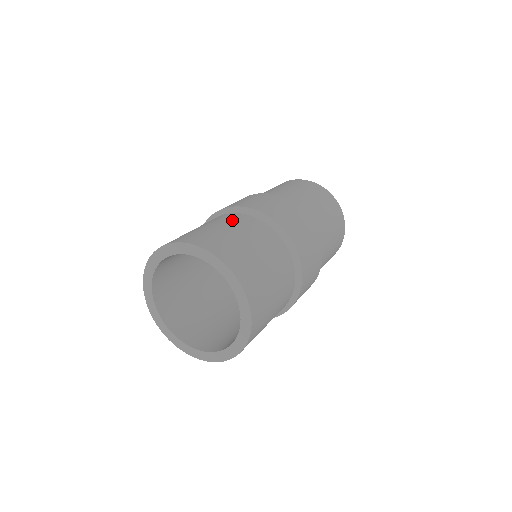
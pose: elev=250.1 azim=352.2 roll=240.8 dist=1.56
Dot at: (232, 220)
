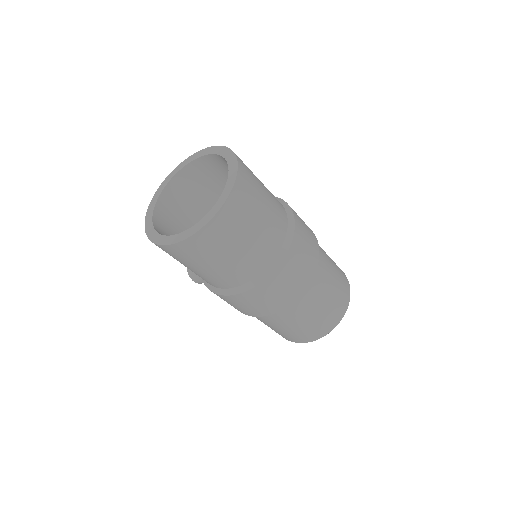
Dot at: occluded
